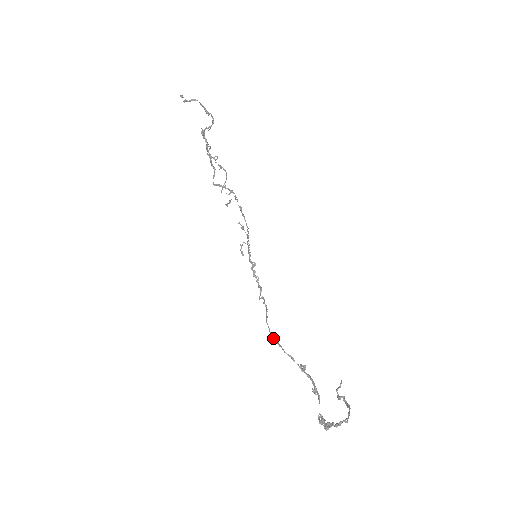
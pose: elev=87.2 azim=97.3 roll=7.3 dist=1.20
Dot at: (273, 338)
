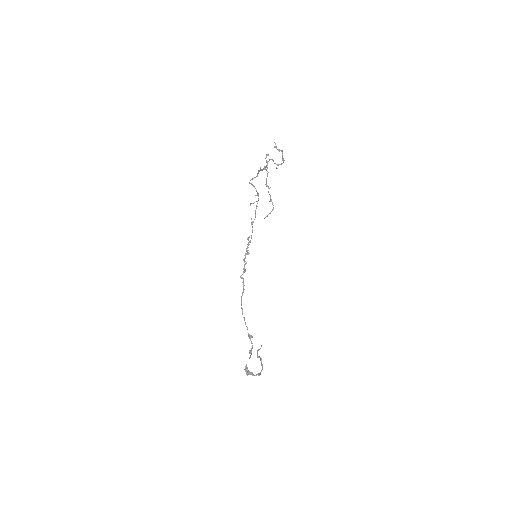
Dot at: (242, 312)
